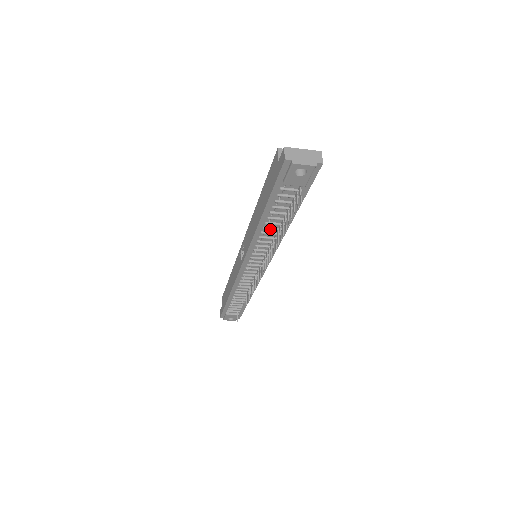
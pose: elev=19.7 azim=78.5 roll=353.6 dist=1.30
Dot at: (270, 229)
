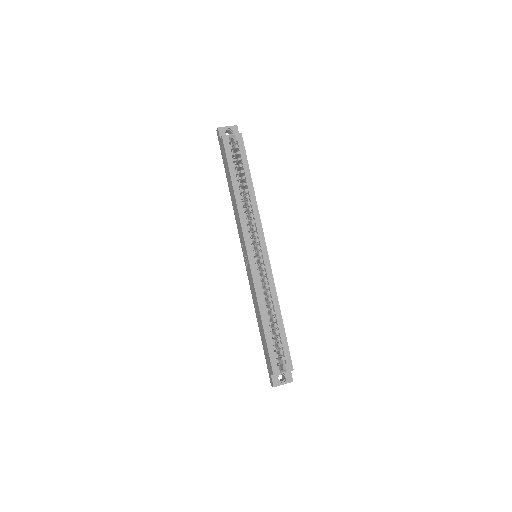
Dot at: occluded
